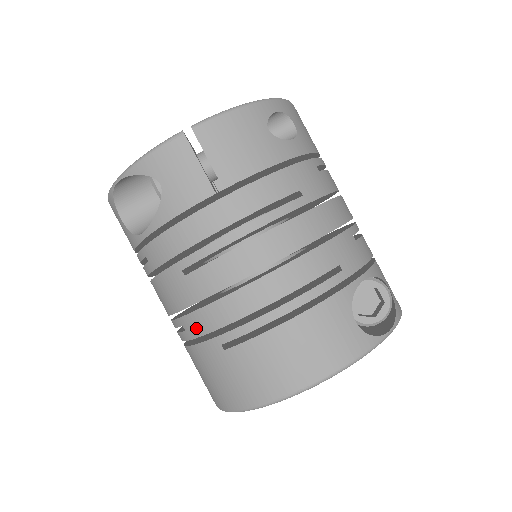
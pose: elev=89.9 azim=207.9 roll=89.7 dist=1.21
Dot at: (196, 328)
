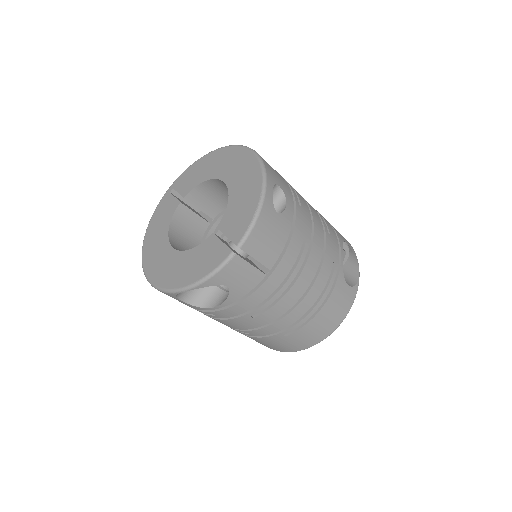
Dot at: (262, 333)
